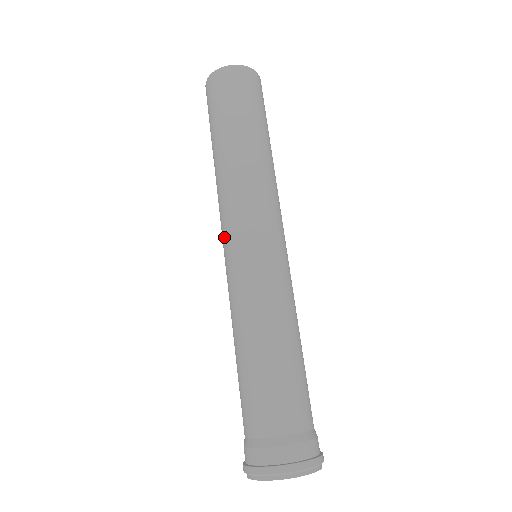
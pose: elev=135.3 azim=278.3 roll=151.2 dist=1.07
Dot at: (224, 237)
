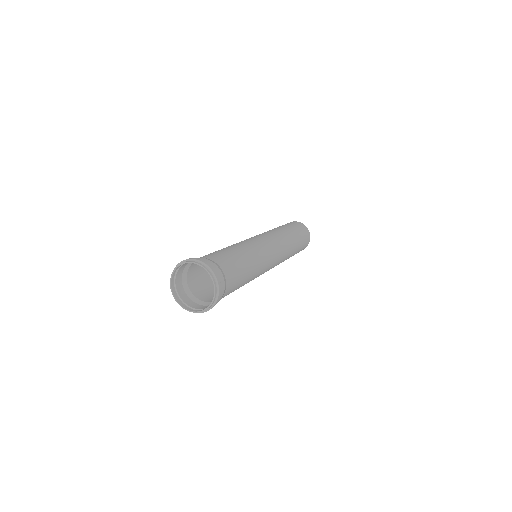
Dot at: occluded
